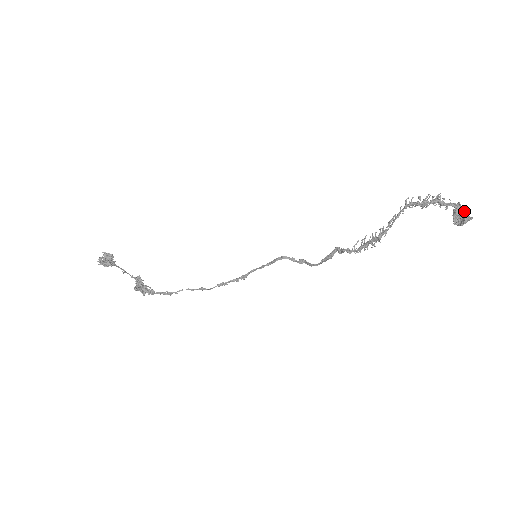
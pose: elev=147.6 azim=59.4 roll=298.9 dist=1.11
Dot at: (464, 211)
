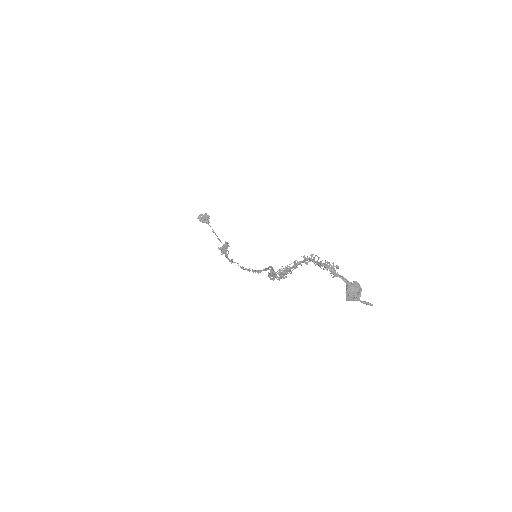
Dot at: (359, 292)
